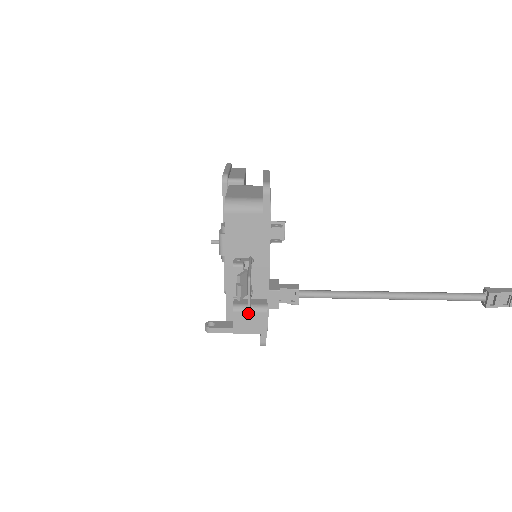
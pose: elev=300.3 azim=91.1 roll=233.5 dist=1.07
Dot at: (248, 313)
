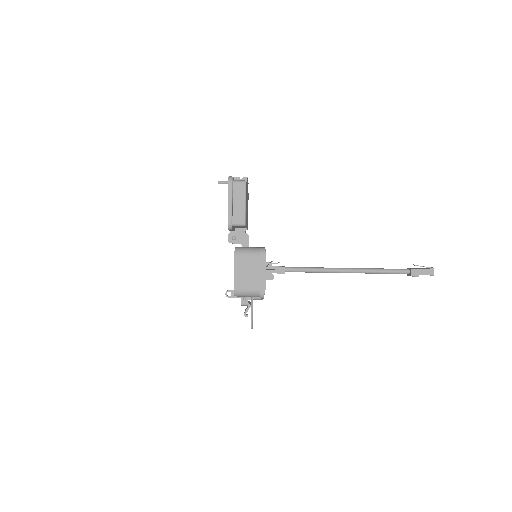
Dot at: occluded
